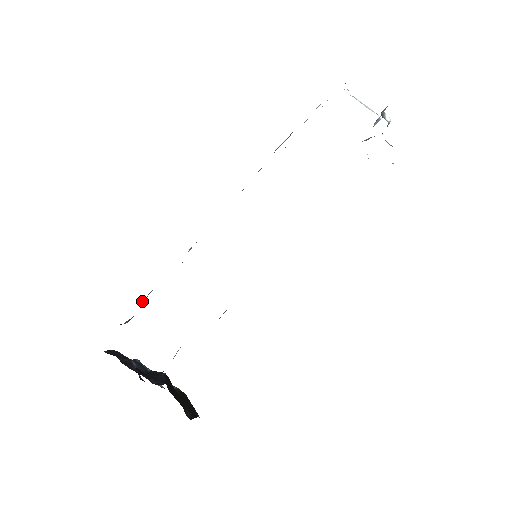
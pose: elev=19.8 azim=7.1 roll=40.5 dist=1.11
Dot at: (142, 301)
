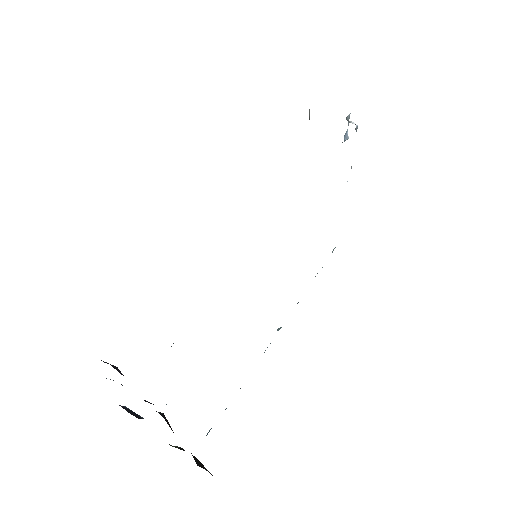
Dot at: occluded
